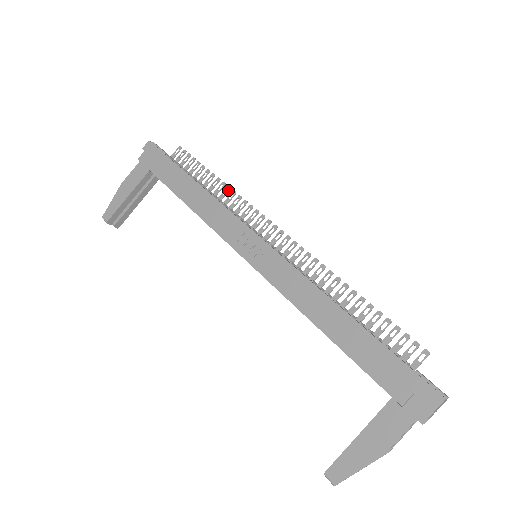
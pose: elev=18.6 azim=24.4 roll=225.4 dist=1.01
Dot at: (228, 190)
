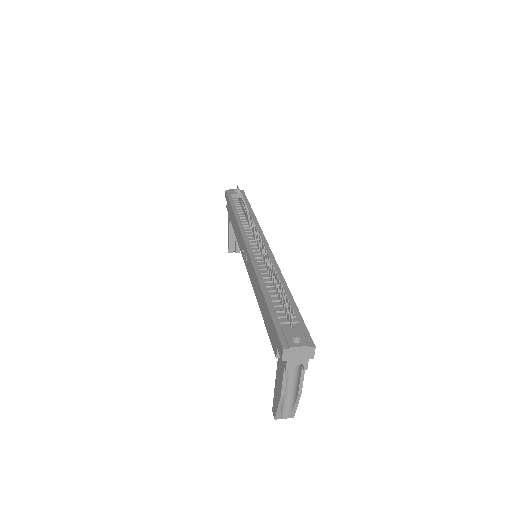
Dot at: (247, 210)
